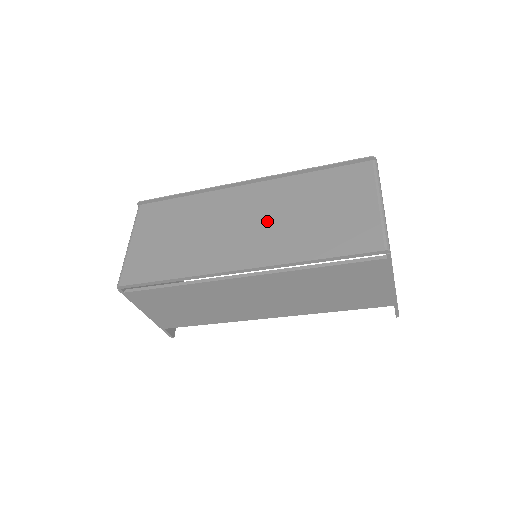
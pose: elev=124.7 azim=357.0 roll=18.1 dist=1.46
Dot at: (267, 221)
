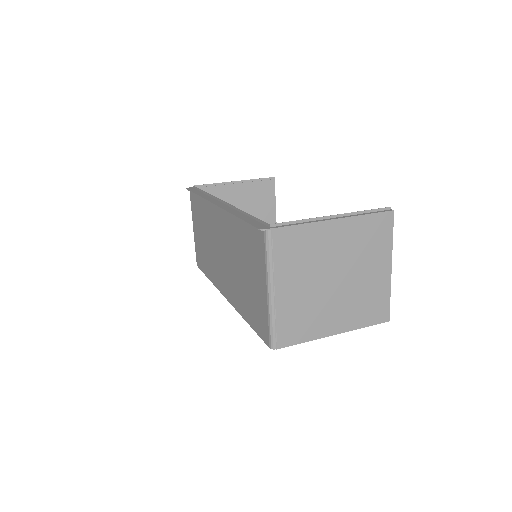
Dot at: (228, 259)
